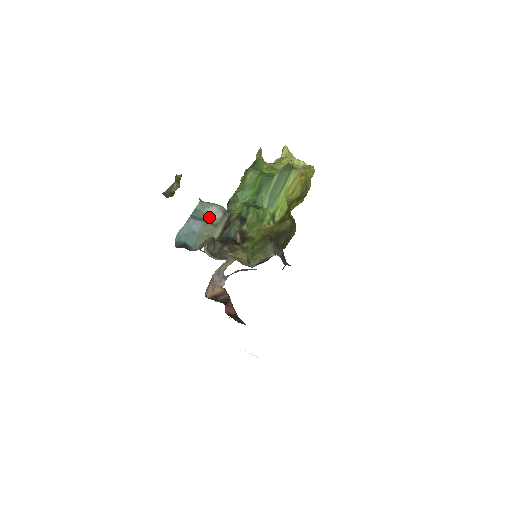
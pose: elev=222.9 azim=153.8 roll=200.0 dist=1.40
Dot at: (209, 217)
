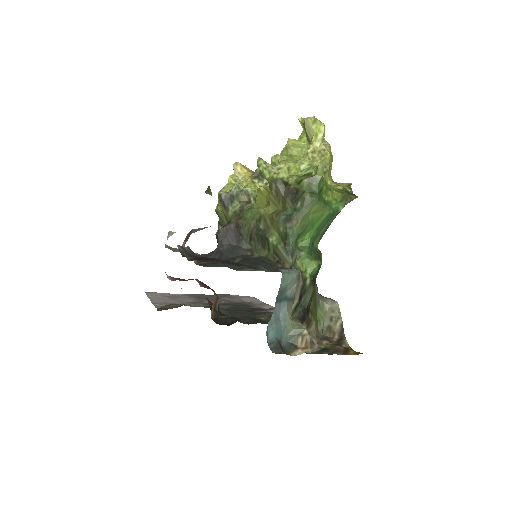
Dot at: (288, 290)
